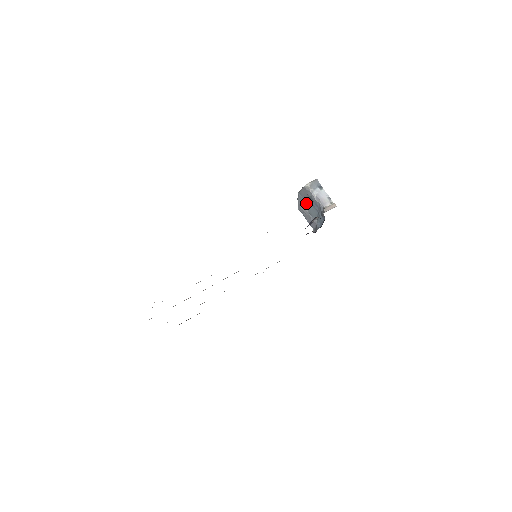
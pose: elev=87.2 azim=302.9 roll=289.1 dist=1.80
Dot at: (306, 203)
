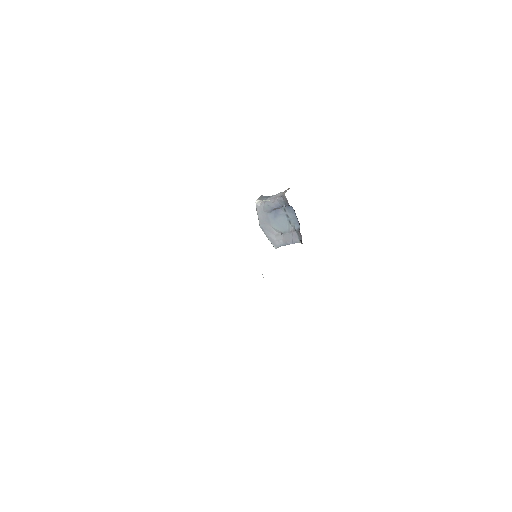
Dot at: (272, 225)
